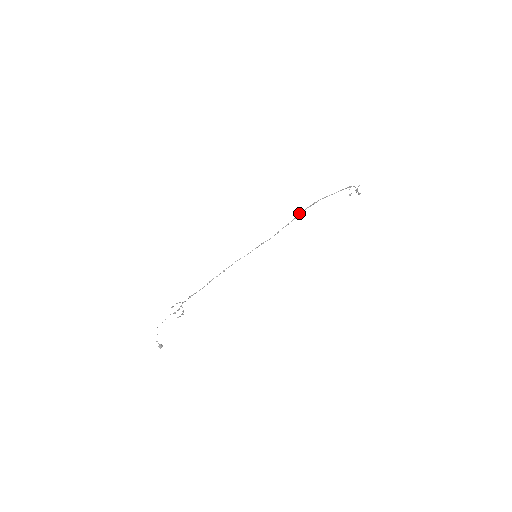
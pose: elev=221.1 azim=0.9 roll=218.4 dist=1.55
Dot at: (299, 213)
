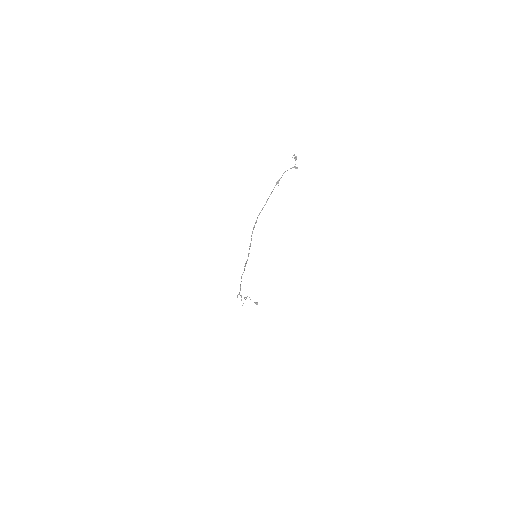
Dot at: (251, 236)
